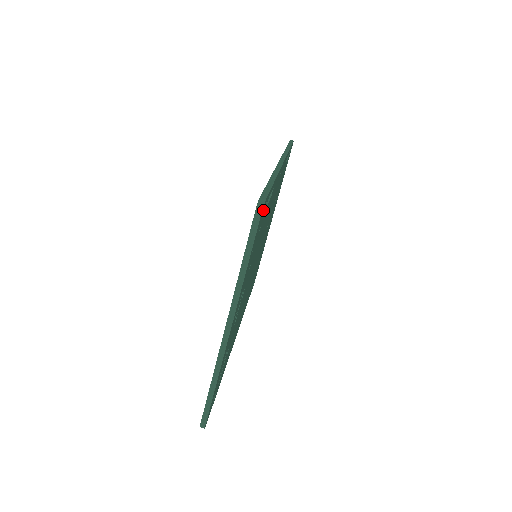
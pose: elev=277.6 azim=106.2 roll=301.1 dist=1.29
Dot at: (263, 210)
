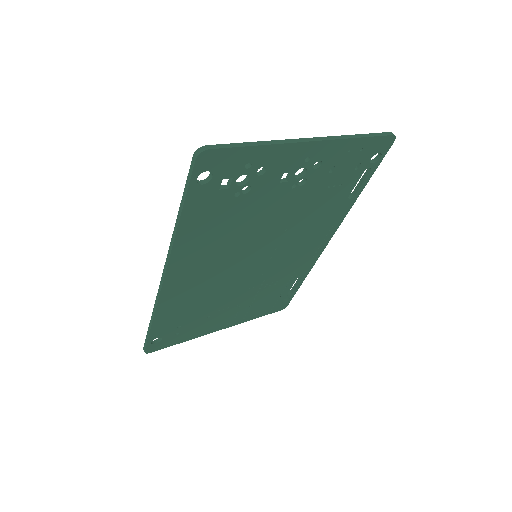
Dot at: (384, 147)
